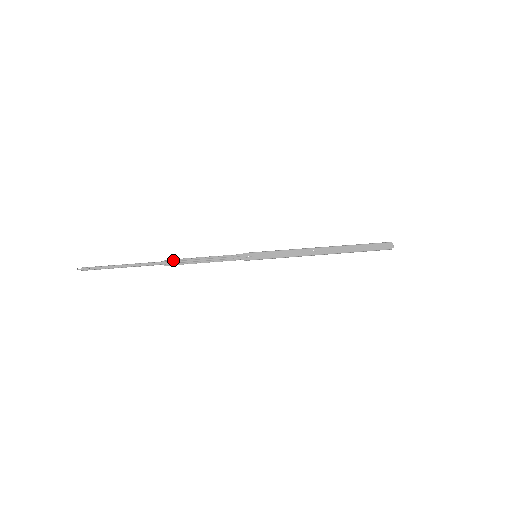
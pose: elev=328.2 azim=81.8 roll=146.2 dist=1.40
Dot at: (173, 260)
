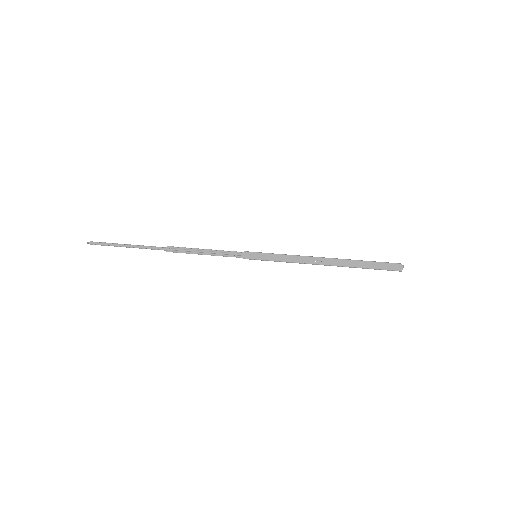
Dot at: (175, 247)
